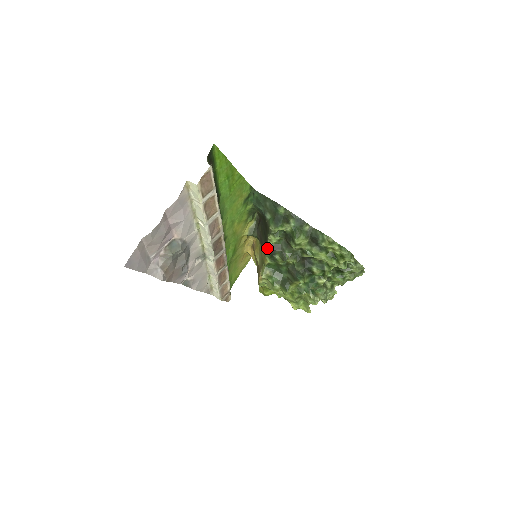
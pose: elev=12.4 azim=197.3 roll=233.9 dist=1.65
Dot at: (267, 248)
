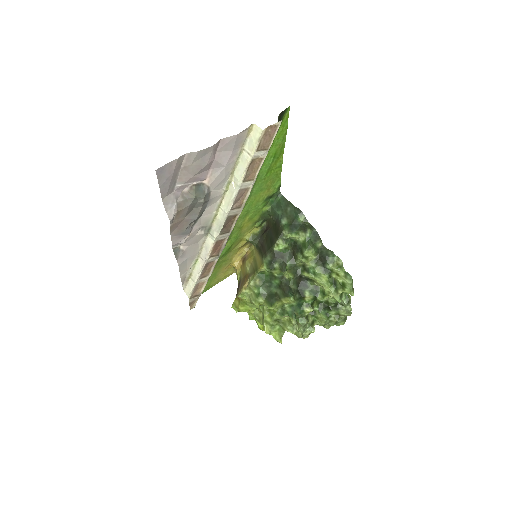
Dot at: (269, 253)
